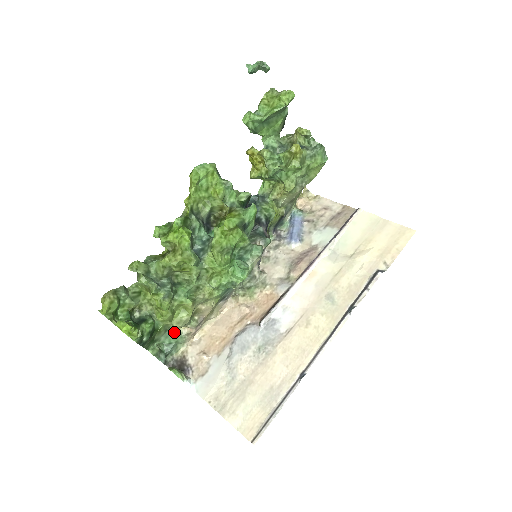
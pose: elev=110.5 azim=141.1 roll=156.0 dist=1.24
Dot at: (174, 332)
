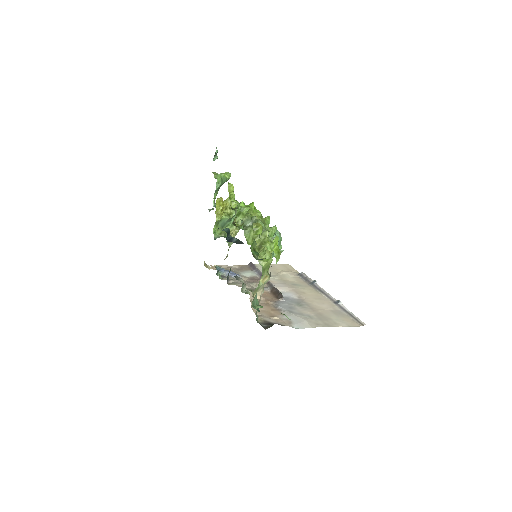
Dot at: occluded
